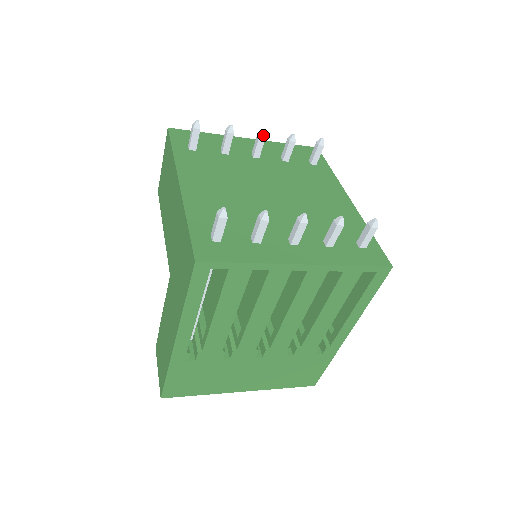
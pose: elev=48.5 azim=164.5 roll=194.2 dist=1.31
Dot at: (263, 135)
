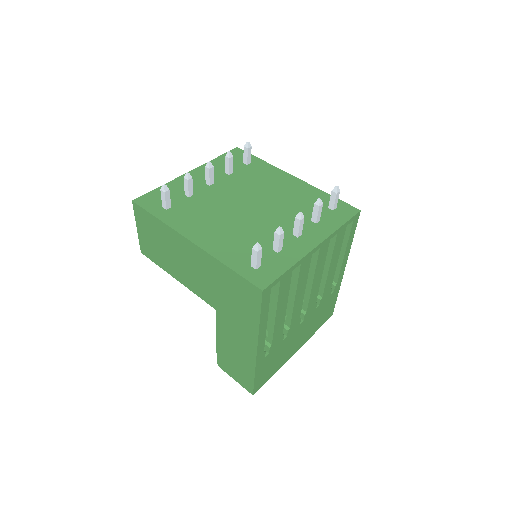
Dot at: (211, 166)
